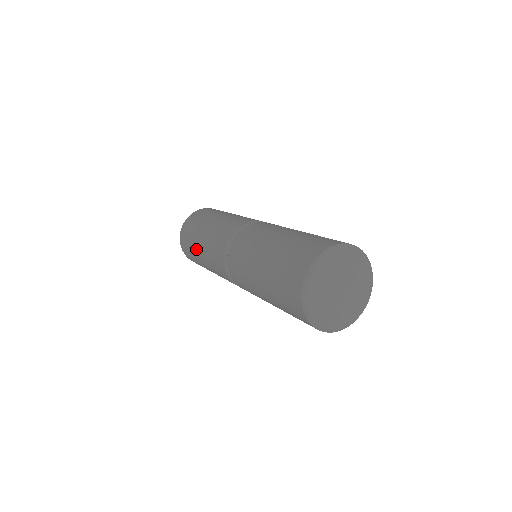
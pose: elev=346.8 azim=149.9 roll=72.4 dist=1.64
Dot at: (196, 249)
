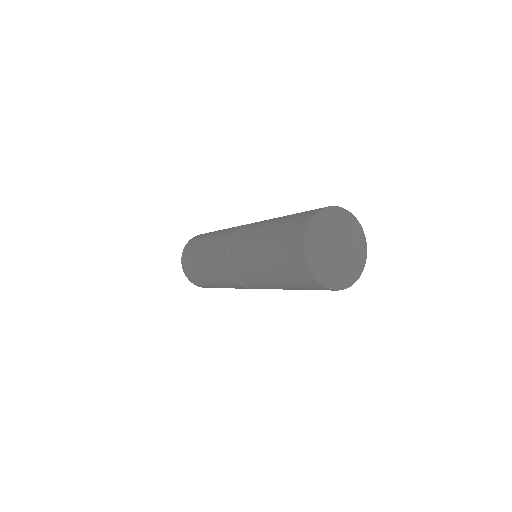
Dot at: (209, 235)
